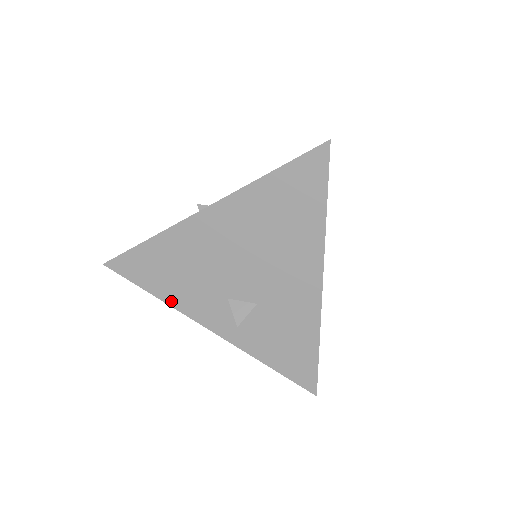
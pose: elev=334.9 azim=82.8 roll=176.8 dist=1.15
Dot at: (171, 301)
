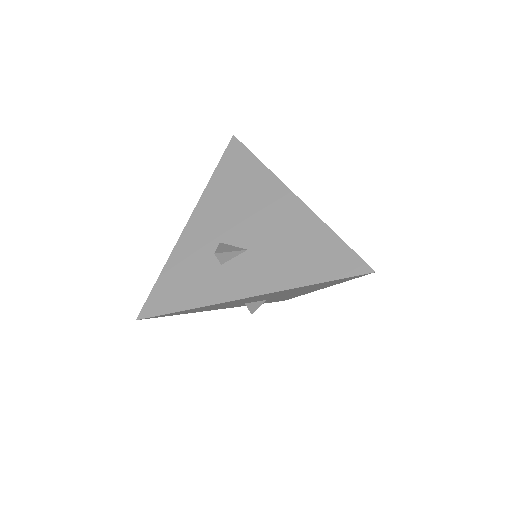
Dot at: occluded
